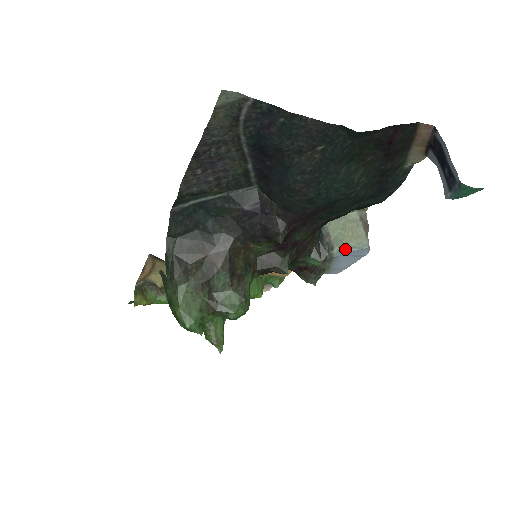
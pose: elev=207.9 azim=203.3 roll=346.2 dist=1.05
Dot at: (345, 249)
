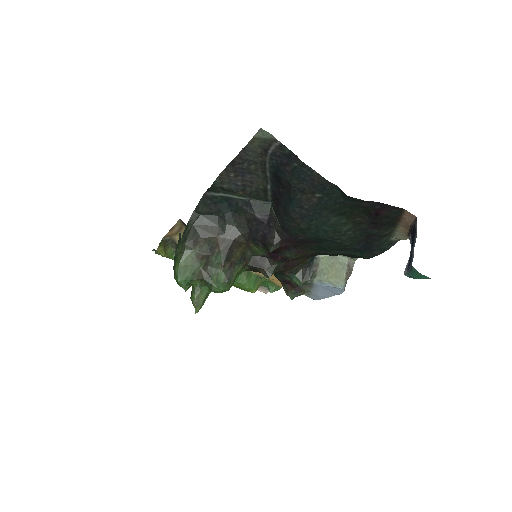
Dot at: (324, 281)
